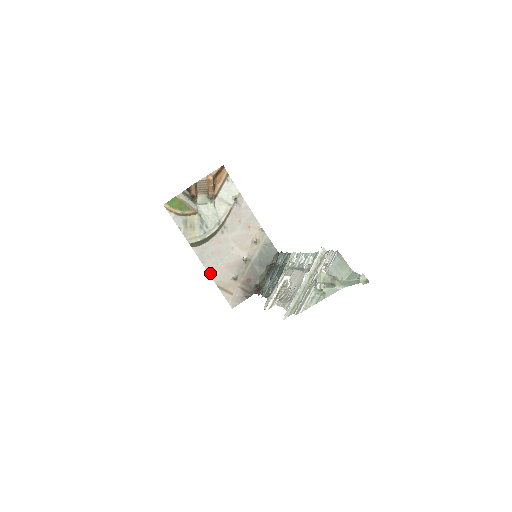
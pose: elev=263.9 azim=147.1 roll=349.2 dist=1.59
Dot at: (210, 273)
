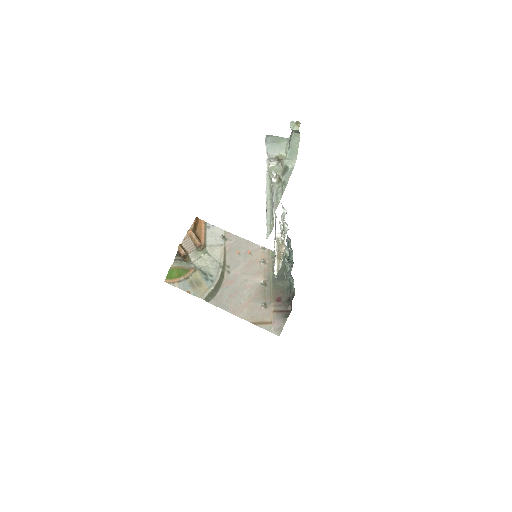
Dot at: (238, 315)
